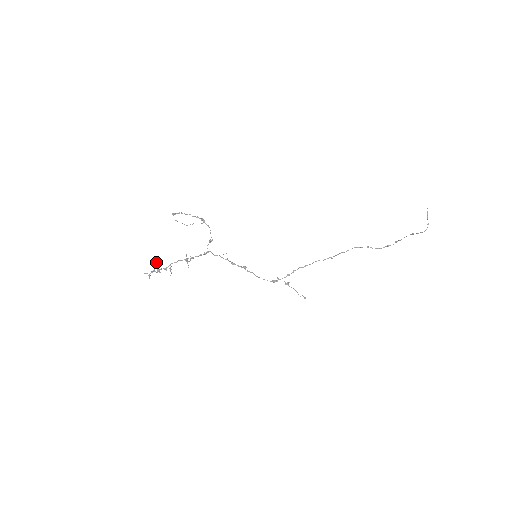
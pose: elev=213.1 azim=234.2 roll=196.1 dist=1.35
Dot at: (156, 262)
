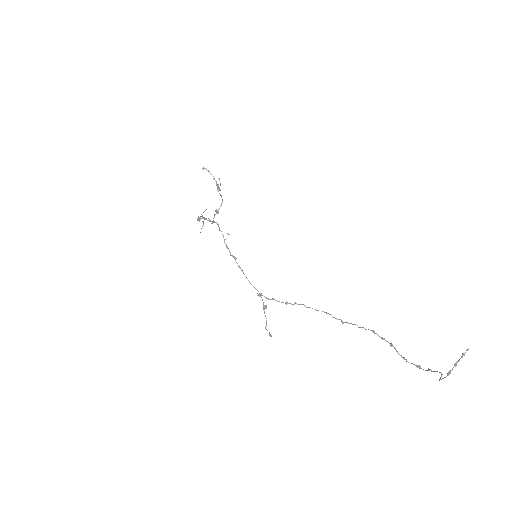
Dot at: occluded
